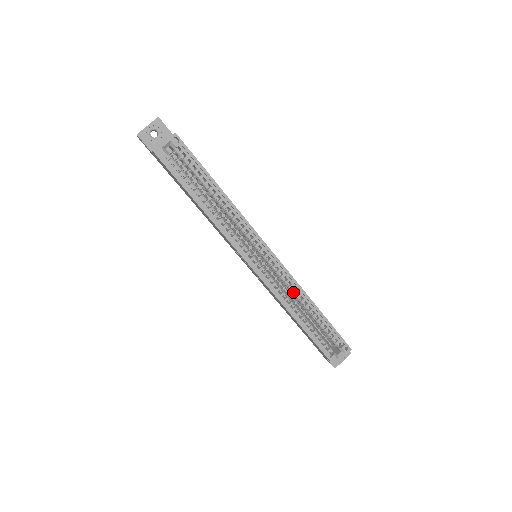
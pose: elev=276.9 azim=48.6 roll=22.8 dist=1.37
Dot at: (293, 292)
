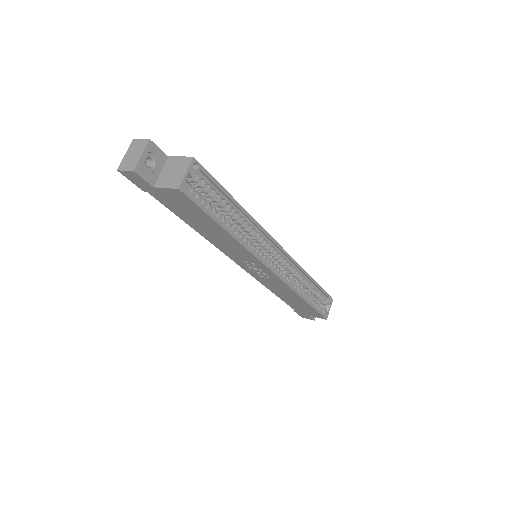
Dot at: (296, 275)
